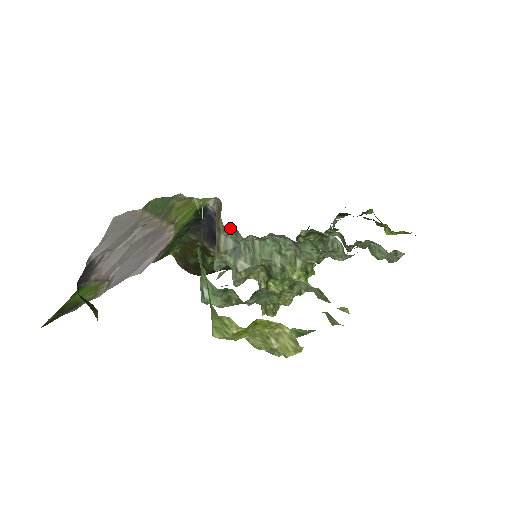
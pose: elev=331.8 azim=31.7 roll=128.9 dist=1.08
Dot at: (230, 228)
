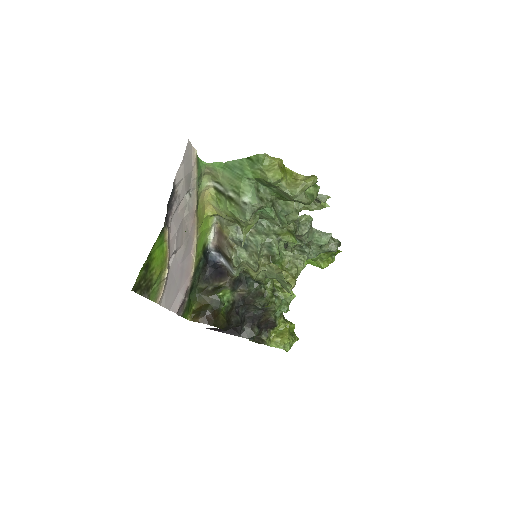
Dot at: (234, 226)
